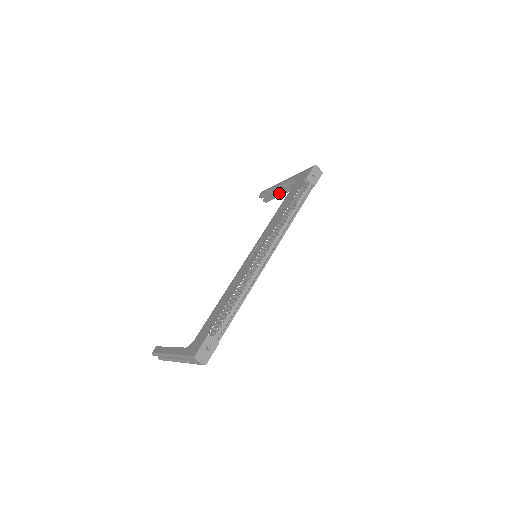
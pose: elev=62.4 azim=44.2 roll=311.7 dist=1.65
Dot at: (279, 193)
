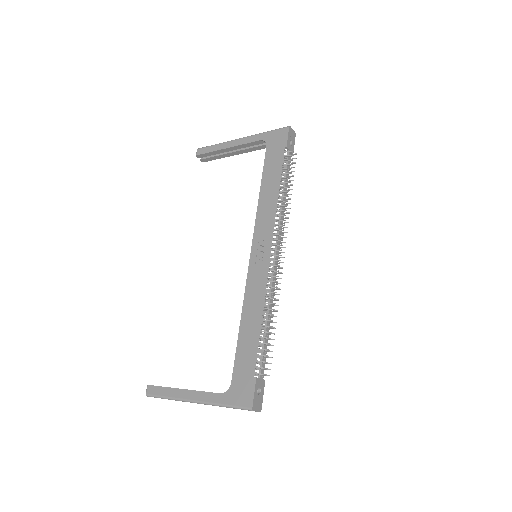
Dot at: (229, 154)
